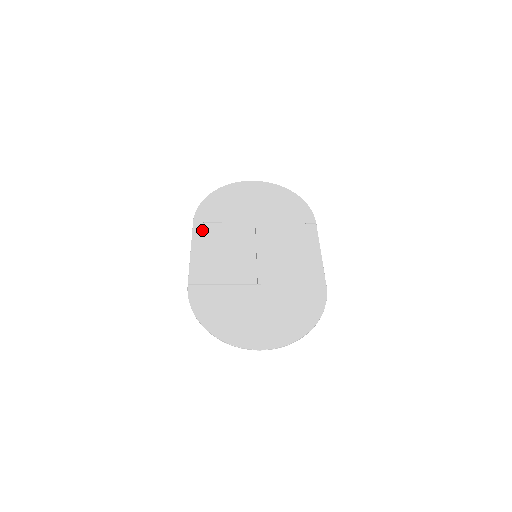
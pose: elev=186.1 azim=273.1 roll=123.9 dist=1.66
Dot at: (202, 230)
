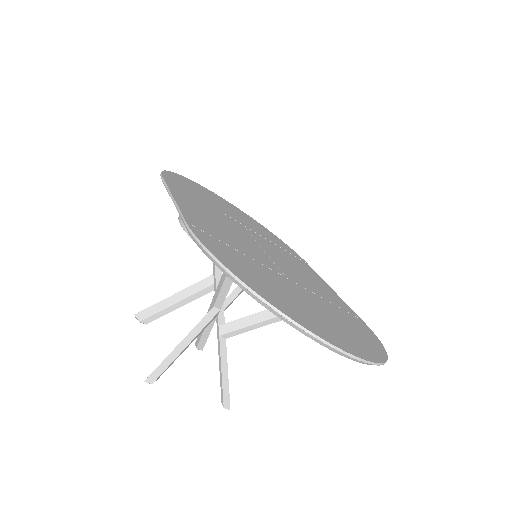
Dot at: (179, 190)
